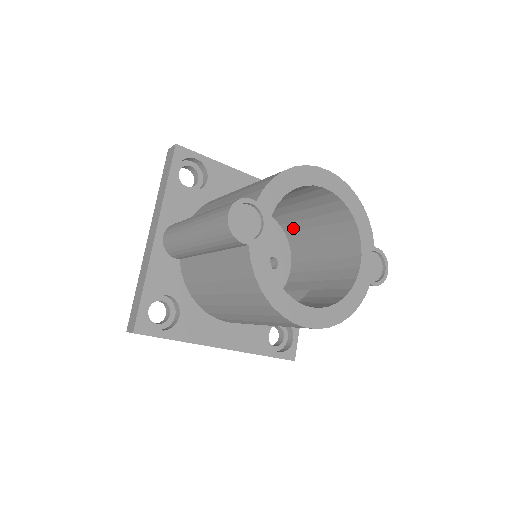
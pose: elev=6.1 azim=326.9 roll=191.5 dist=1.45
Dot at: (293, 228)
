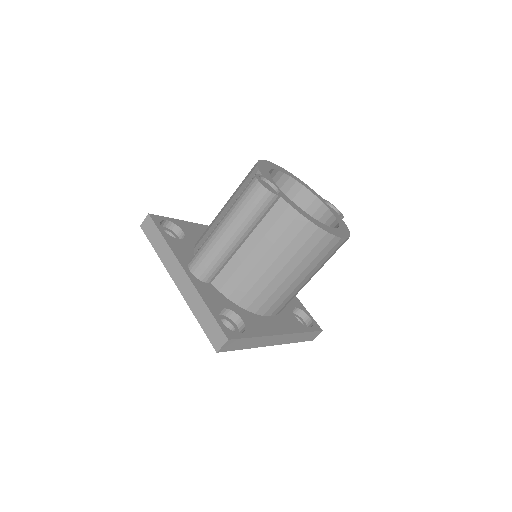
Dot at: occluded
